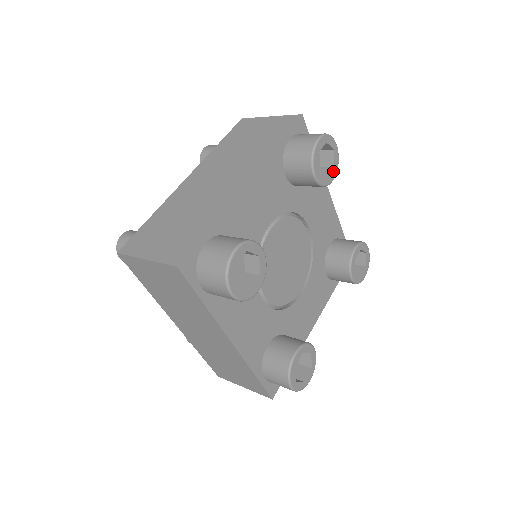
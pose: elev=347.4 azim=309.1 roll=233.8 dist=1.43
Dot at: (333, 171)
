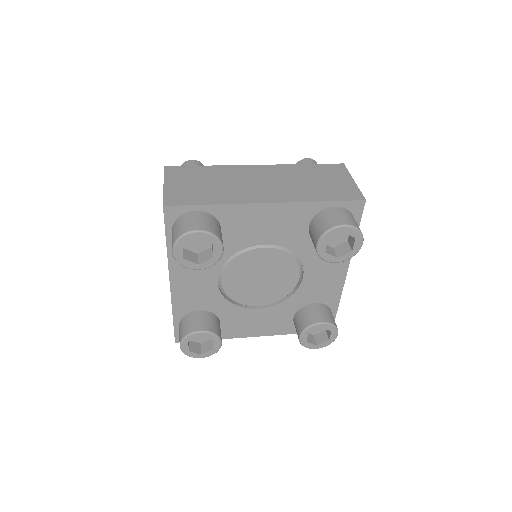
Dot at: (215, 247)
